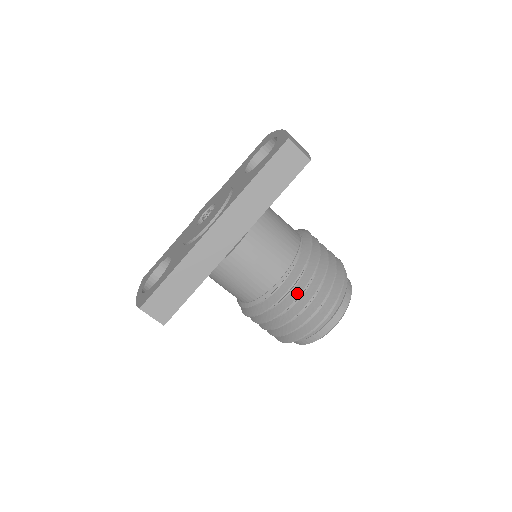
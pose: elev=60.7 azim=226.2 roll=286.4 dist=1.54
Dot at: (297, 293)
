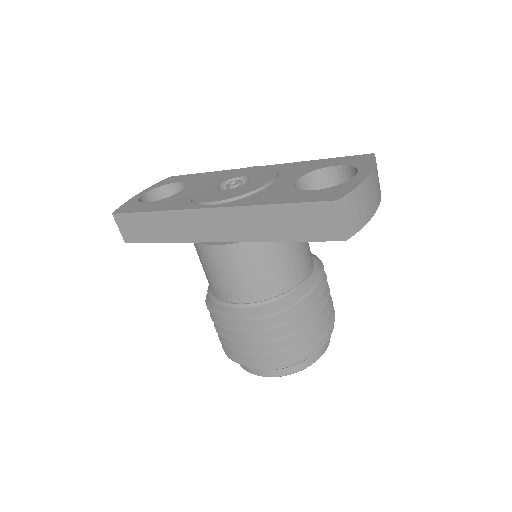
Dot at: (241, 328)
